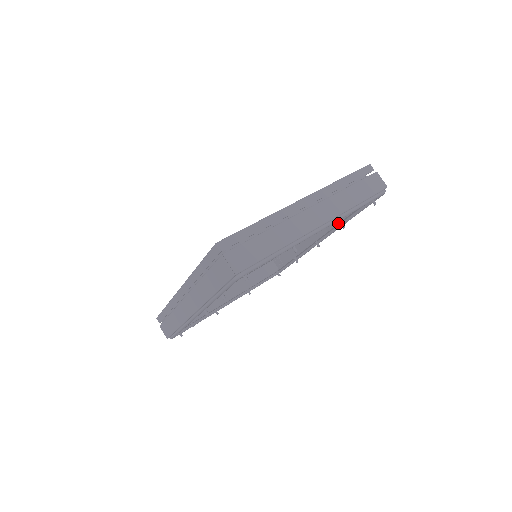
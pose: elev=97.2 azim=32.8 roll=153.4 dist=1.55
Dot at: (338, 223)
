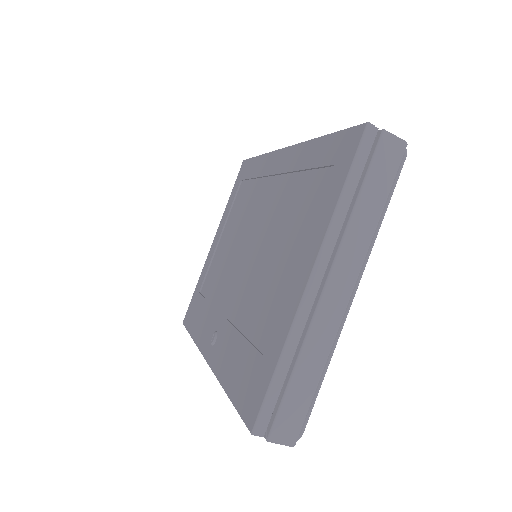
Dot at: occluded
